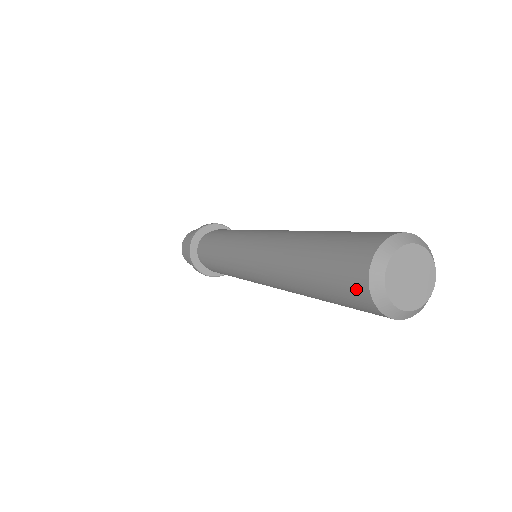
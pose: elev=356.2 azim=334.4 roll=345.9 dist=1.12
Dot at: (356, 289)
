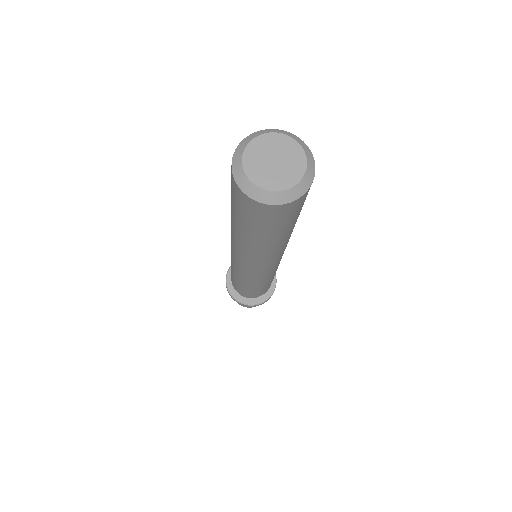
Dot at: occluded
